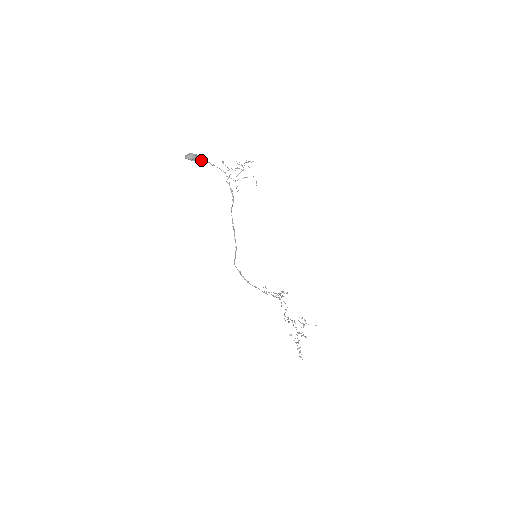
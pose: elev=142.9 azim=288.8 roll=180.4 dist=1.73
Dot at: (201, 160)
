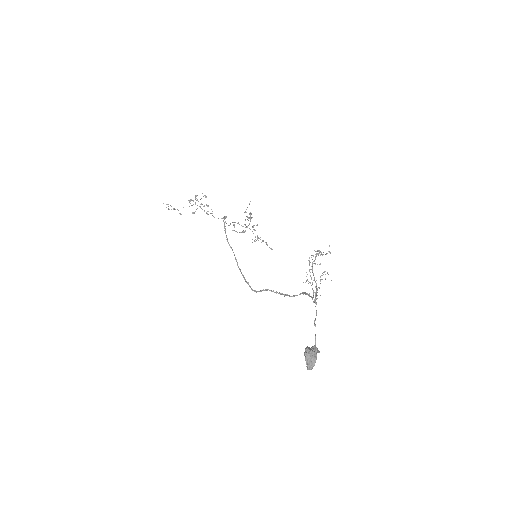
Dot at: (315, 342)
